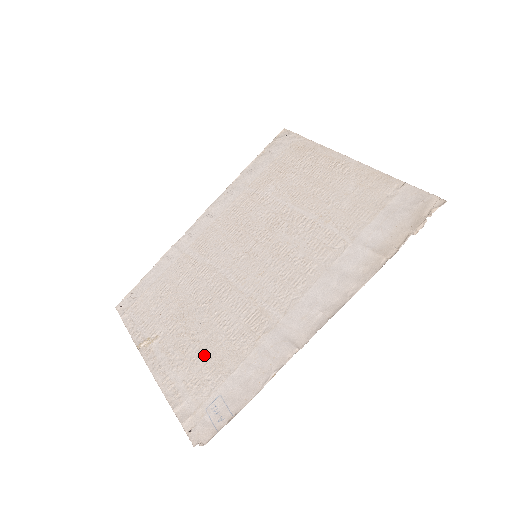
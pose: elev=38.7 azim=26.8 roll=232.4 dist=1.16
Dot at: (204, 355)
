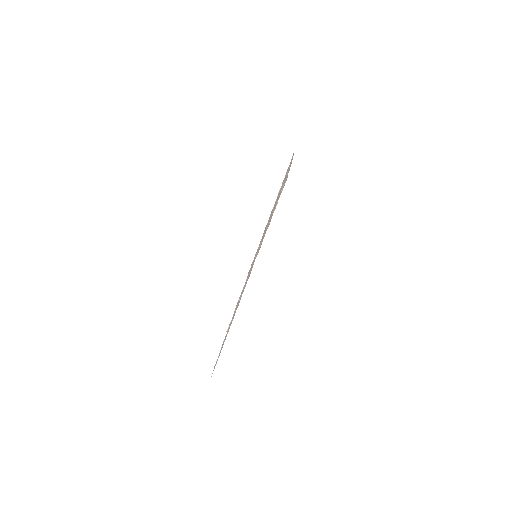
Dot at: occluded
